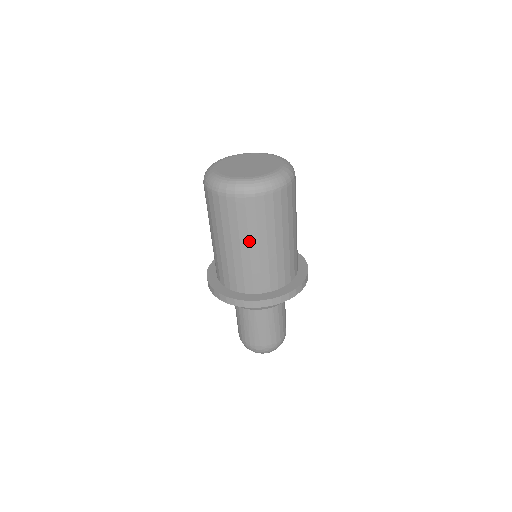
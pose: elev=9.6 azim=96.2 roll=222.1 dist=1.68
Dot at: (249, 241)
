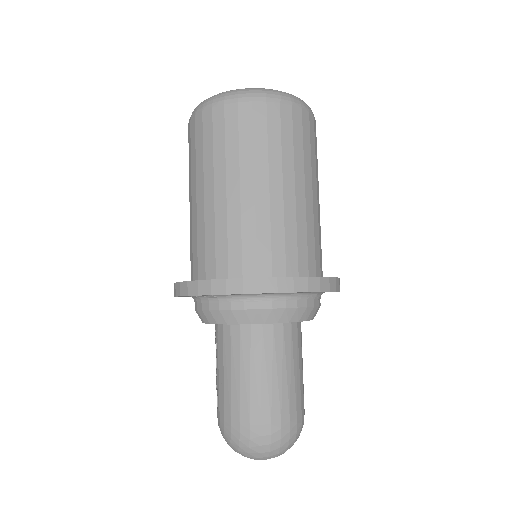
Dot at: (269, 174)
